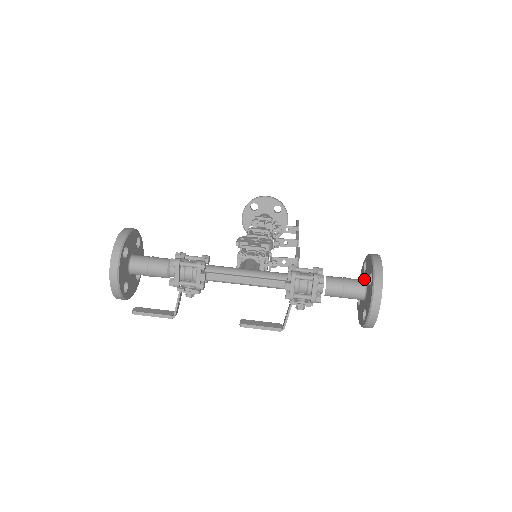
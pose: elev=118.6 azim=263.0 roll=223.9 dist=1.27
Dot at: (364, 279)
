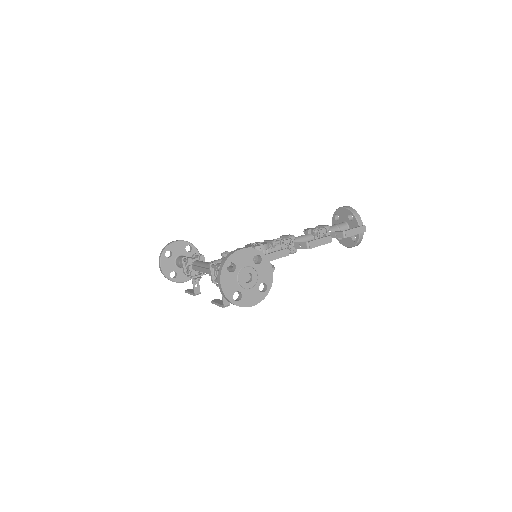
Dot at: occluded
